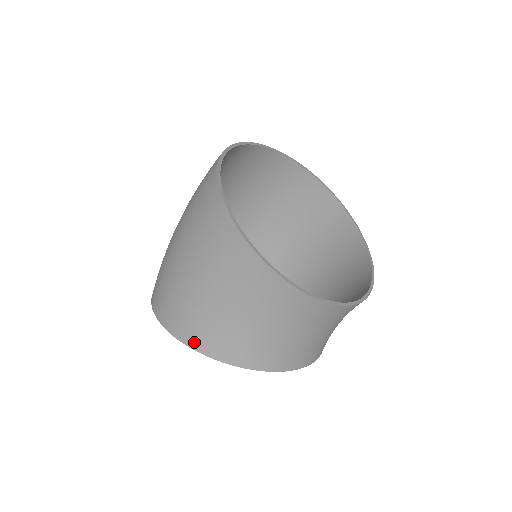
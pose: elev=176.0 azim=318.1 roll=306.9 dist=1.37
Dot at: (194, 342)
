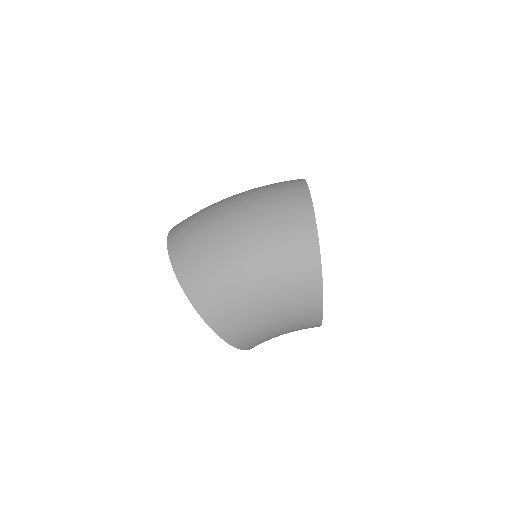
Dot at: (233, 341)
